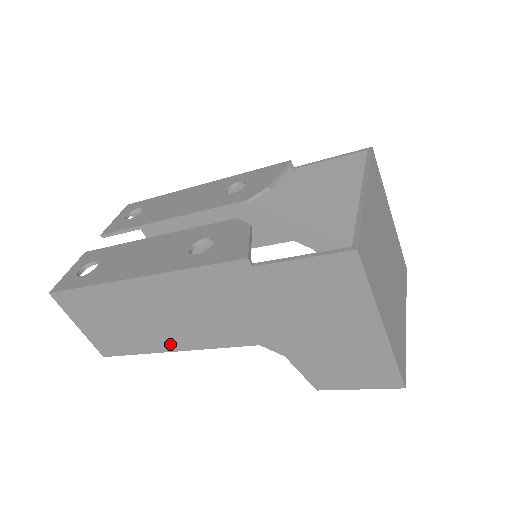
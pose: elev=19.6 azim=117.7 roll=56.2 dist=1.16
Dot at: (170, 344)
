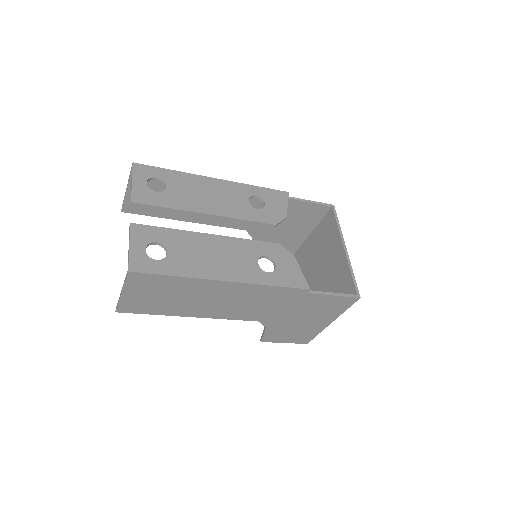
Dot at: (195, 313)
